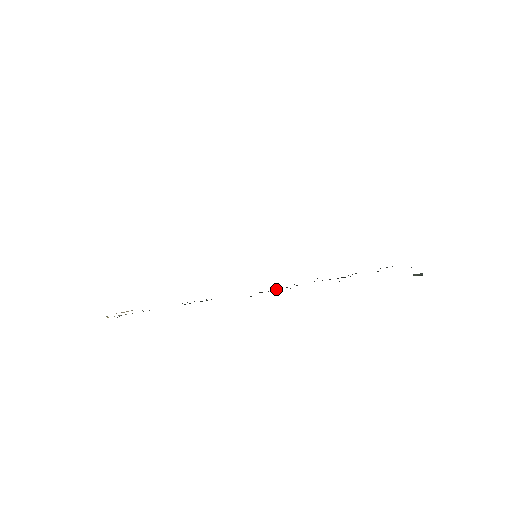
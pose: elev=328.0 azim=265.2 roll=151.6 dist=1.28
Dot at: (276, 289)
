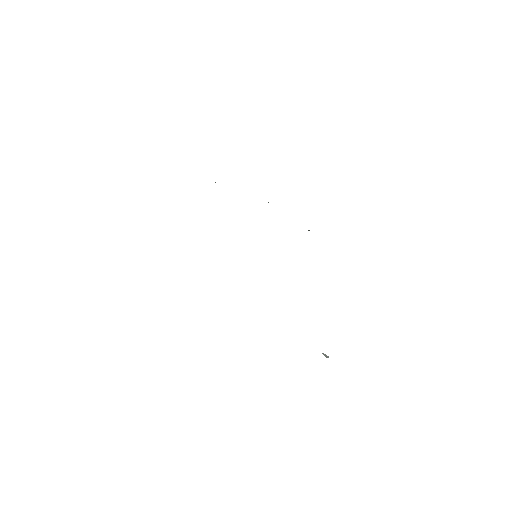
Dot at: occluded
